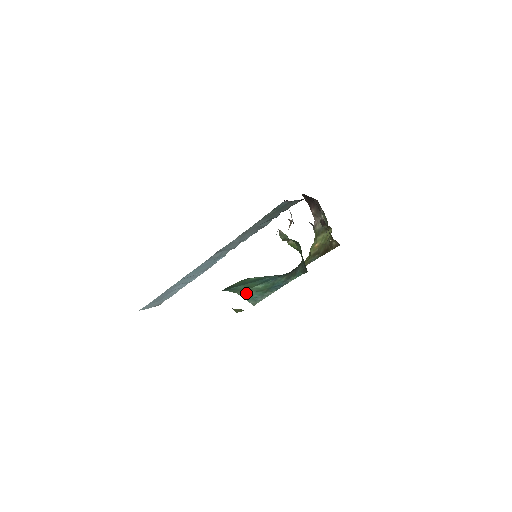
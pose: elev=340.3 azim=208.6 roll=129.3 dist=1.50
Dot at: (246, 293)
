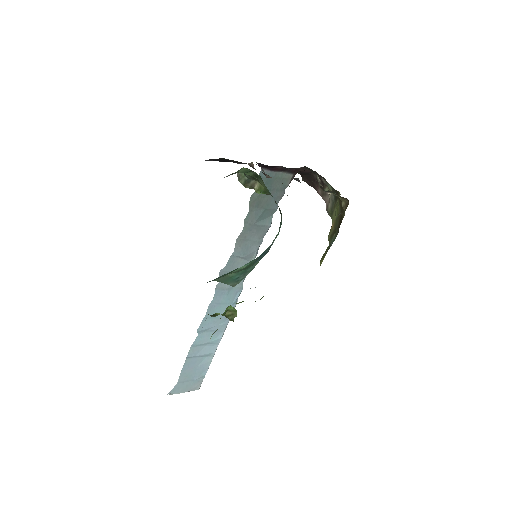
Dot at: (226, 278)
